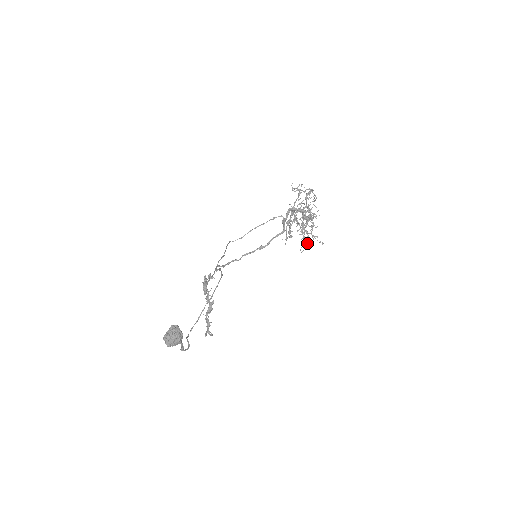
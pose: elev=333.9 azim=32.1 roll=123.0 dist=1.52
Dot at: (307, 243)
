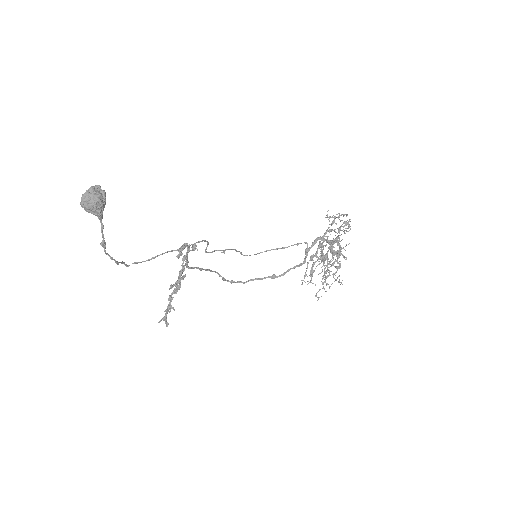
Dot at: occluded
